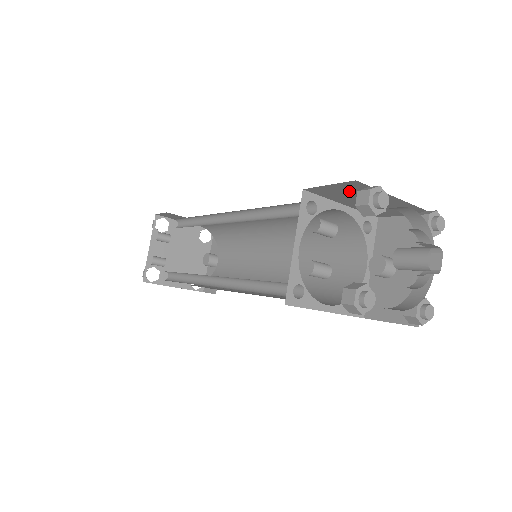
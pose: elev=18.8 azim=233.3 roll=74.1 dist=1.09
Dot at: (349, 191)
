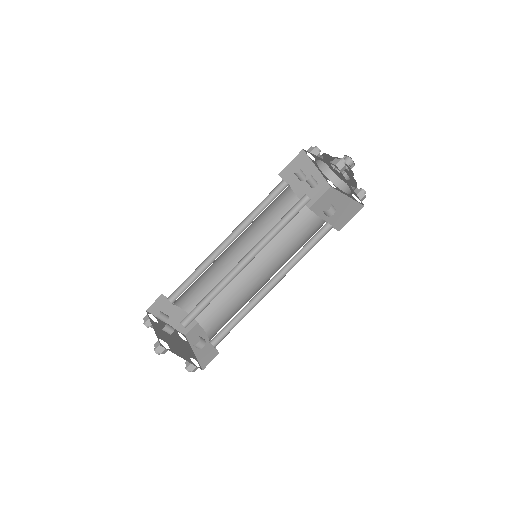
Dot at: (298, 168)
